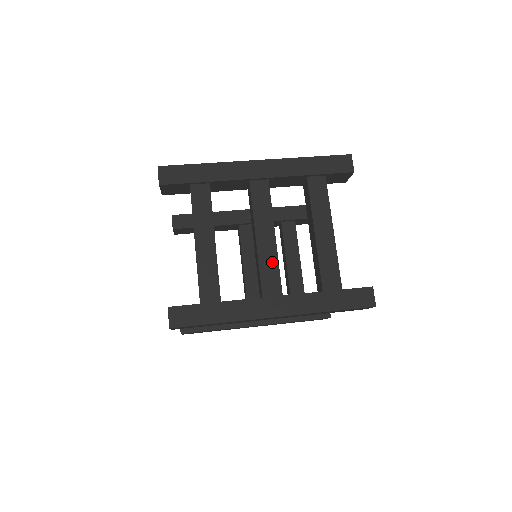
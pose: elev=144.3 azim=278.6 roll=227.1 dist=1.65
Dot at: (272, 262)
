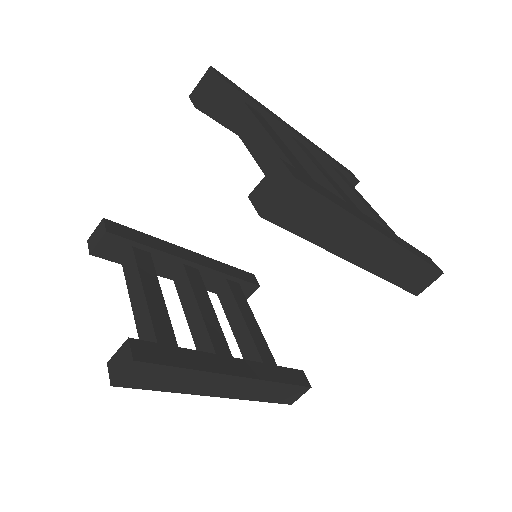
Dot at: (346, 197)
